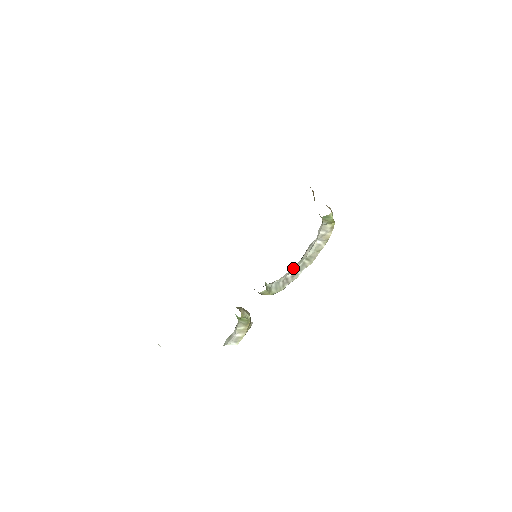
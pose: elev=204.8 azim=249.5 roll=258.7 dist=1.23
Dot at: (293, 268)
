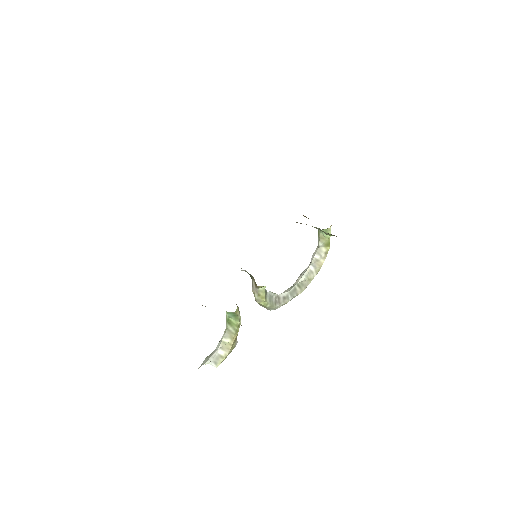
Dot at: (284, 291)
